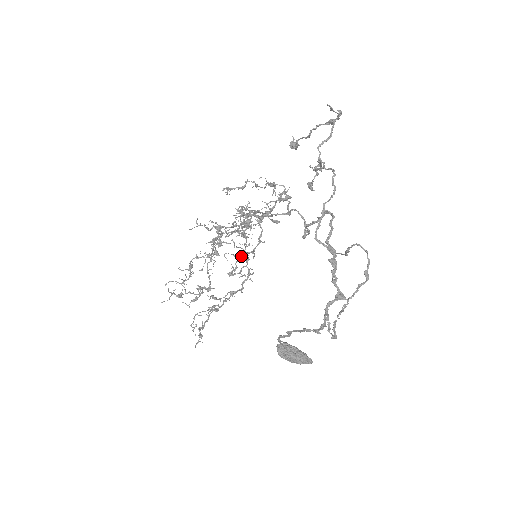
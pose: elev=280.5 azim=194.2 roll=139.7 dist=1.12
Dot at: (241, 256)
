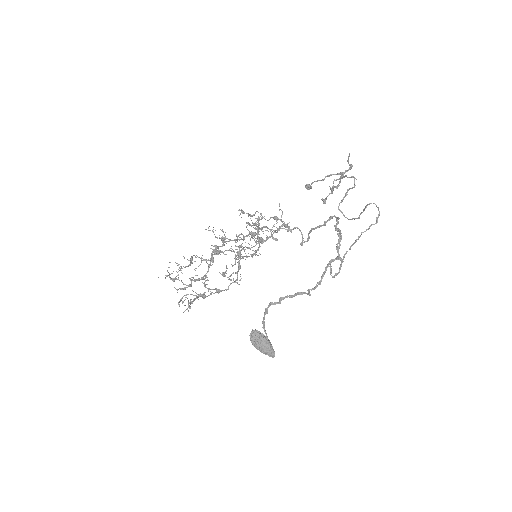
Dot at: occluded
